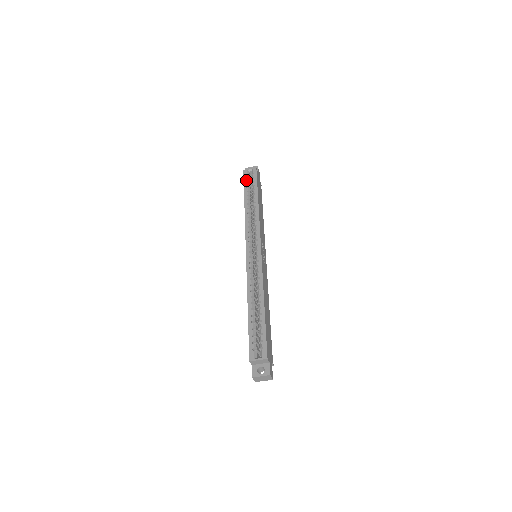
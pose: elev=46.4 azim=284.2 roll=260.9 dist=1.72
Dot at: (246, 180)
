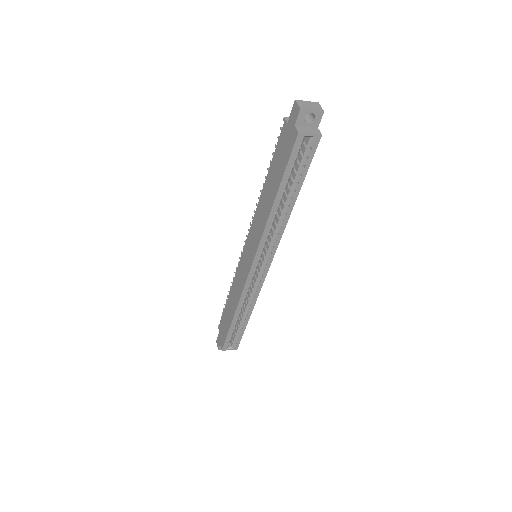
Dot at: (294, 160)
